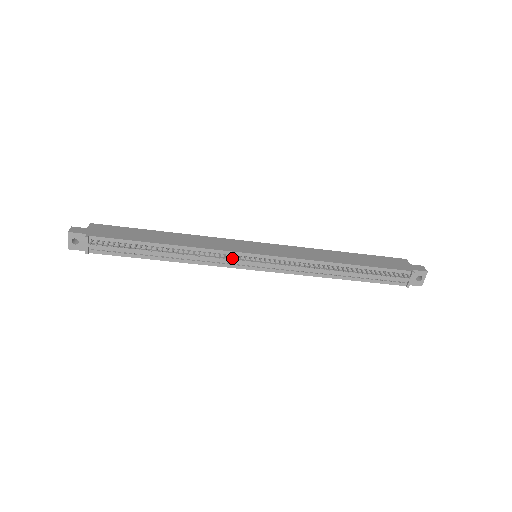
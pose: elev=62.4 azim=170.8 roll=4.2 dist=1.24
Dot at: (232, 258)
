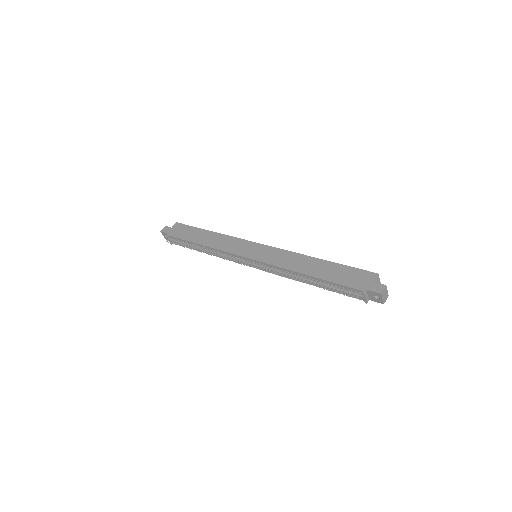
Dot at: (236, 258)
